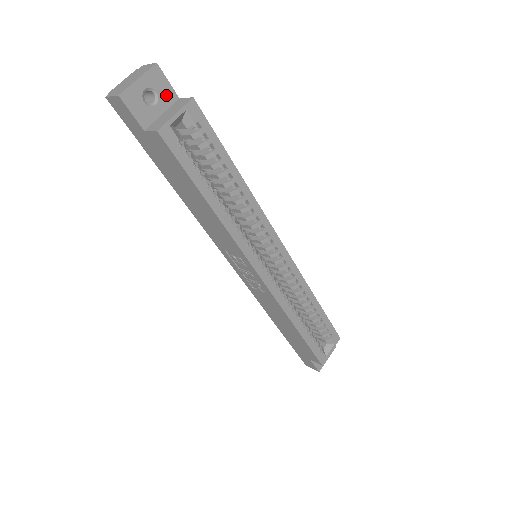
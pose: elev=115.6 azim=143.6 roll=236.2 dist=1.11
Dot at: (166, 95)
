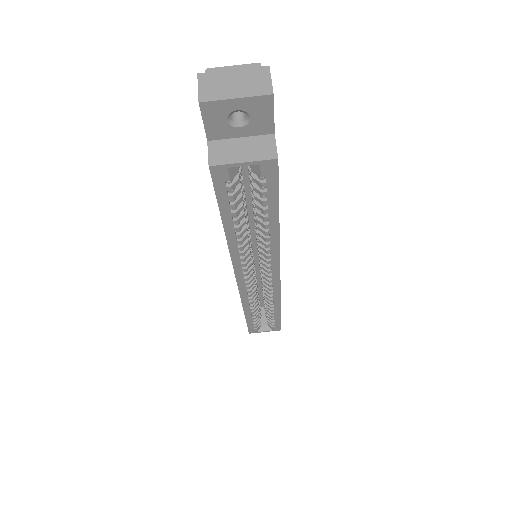
Dot at: (260, 124)
